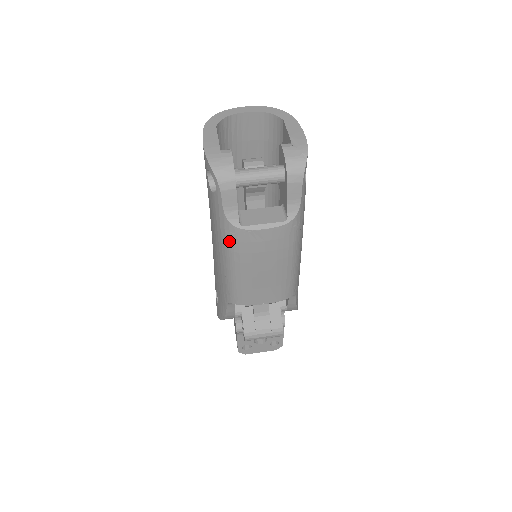
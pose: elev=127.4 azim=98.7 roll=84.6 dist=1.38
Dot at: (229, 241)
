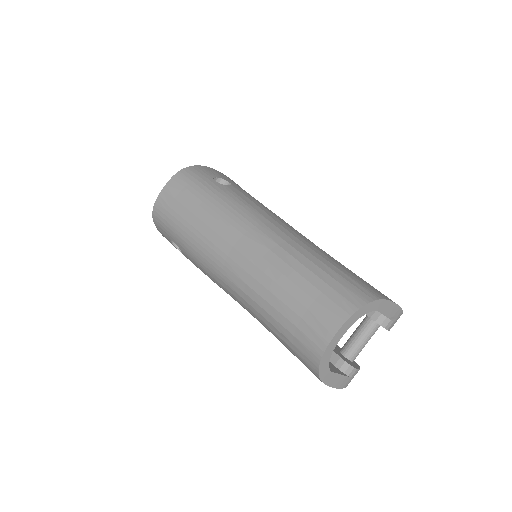
Dot at: occluded
